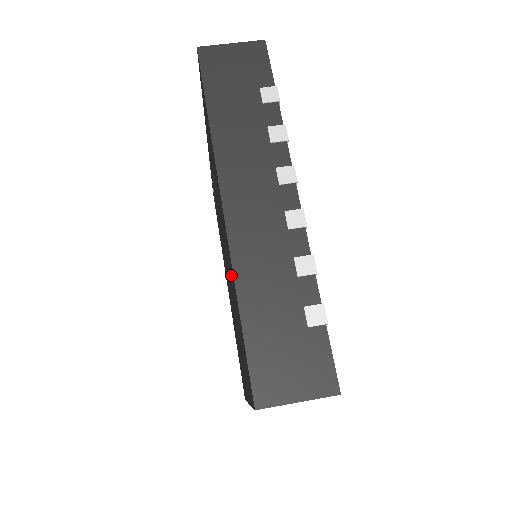
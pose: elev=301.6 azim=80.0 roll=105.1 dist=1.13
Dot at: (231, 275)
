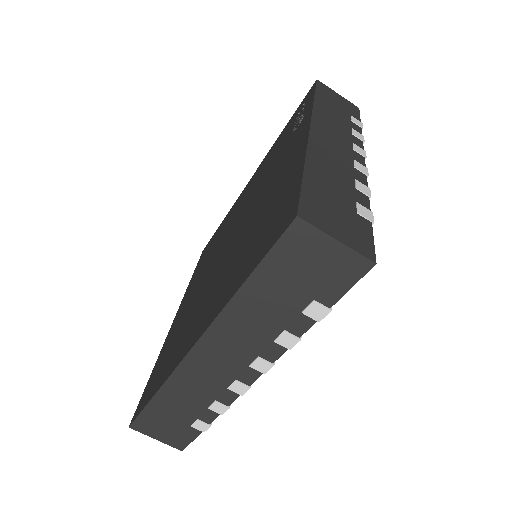
Dot at: (184, 337)
